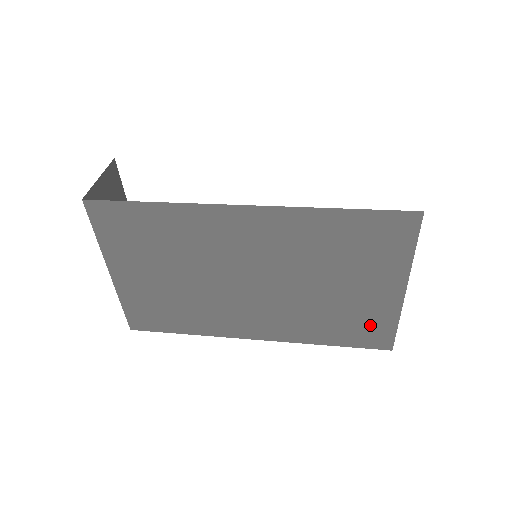
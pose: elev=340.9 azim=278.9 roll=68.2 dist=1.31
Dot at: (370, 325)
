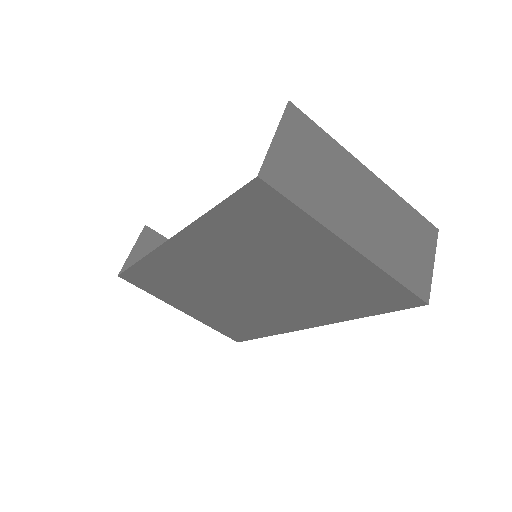
Dot at: (371, 288)
